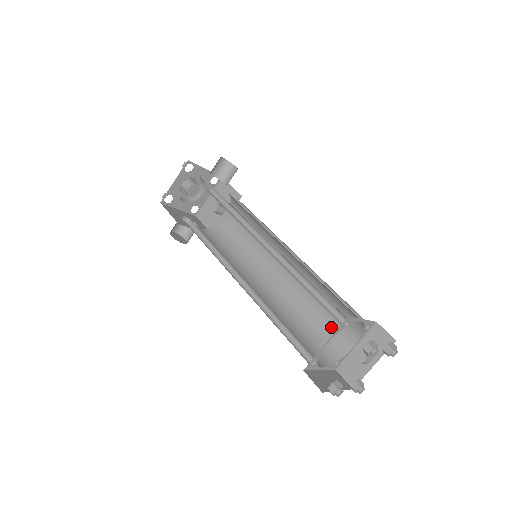
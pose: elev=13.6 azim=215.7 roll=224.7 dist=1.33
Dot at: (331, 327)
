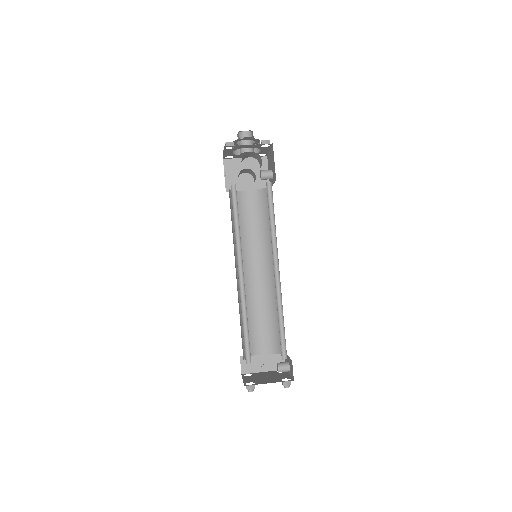
Dot at: occluded
